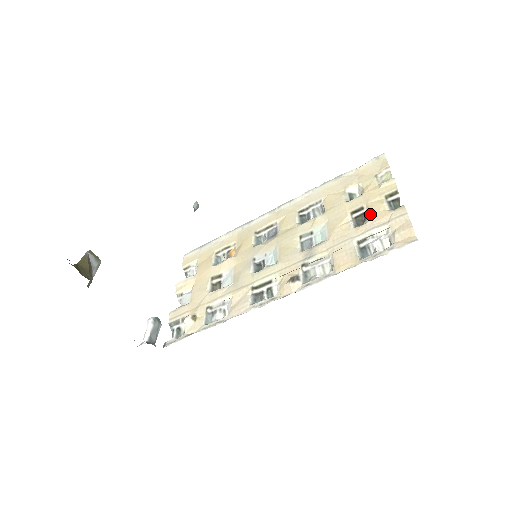
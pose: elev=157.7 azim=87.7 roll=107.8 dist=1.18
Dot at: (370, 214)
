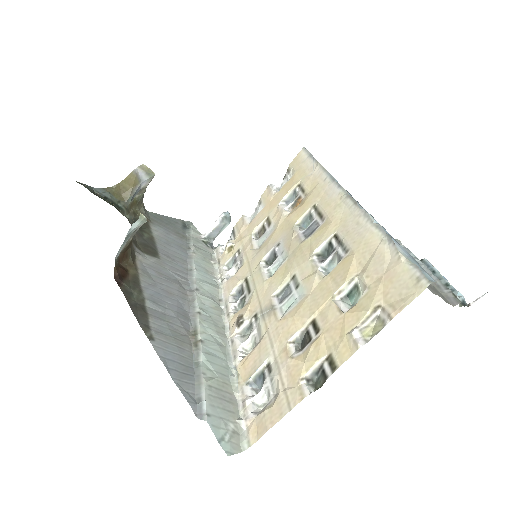
Dot at: (305, 351)
